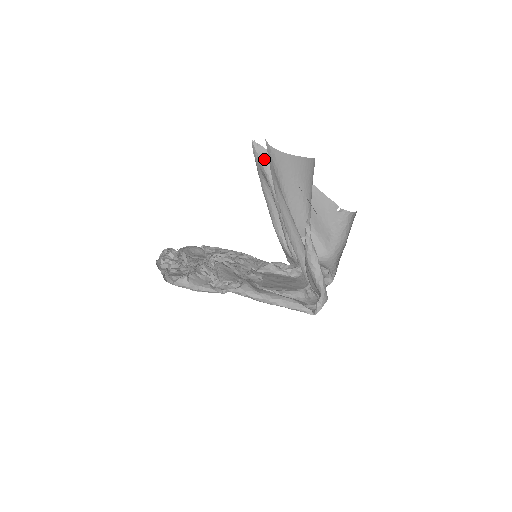
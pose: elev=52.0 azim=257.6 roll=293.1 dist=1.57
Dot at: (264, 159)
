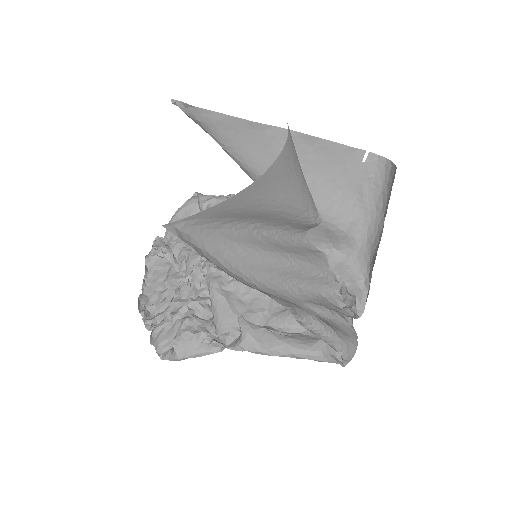
Dot at: (206, 126)
